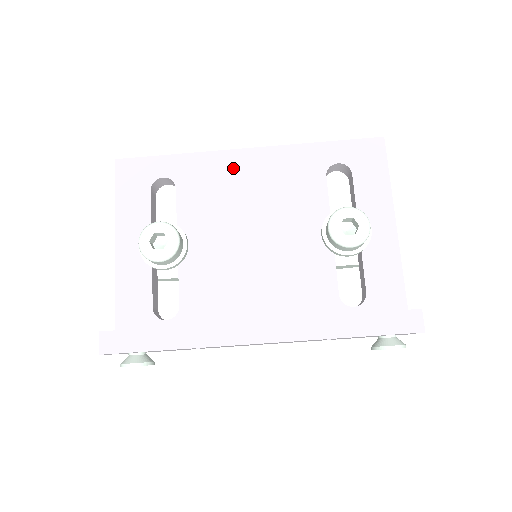
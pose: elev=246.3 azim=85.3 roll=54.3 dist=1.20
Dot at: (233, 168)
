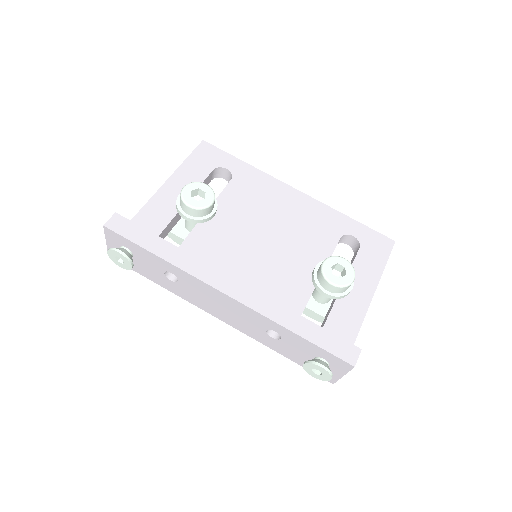
Dot at: (278, 193)
